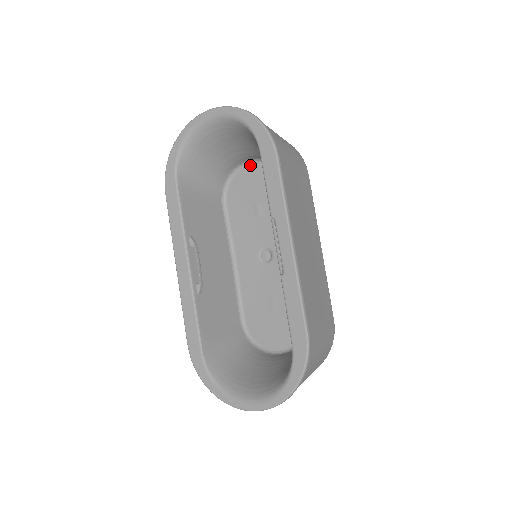
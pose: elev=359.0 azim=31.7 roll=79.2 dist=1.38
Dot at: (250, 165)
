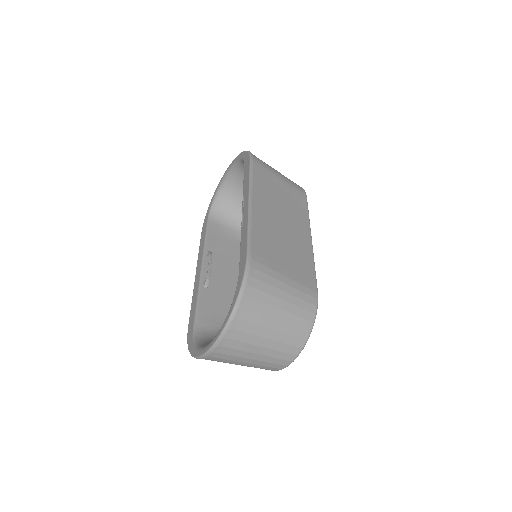
Dot at: occluded
